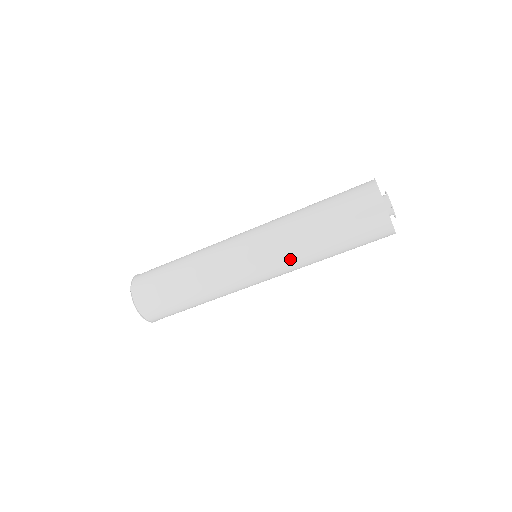
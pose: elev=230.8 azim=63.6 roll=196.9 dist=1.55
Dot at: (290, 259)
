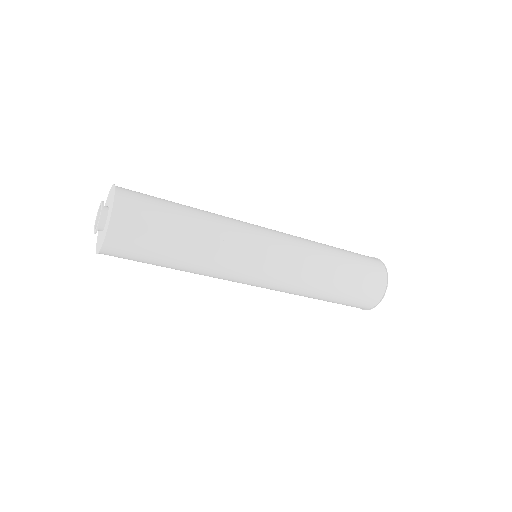
Dot at: (303, 275)
